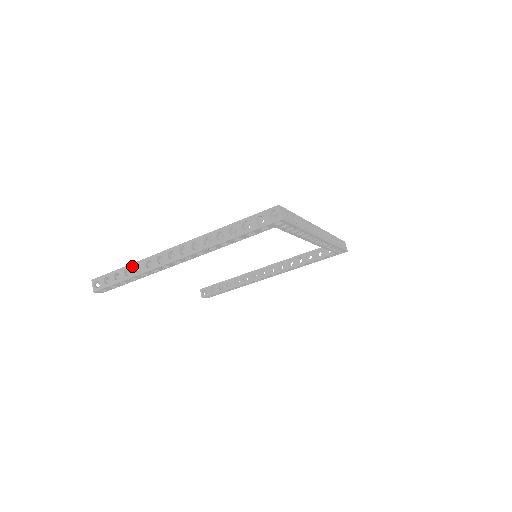
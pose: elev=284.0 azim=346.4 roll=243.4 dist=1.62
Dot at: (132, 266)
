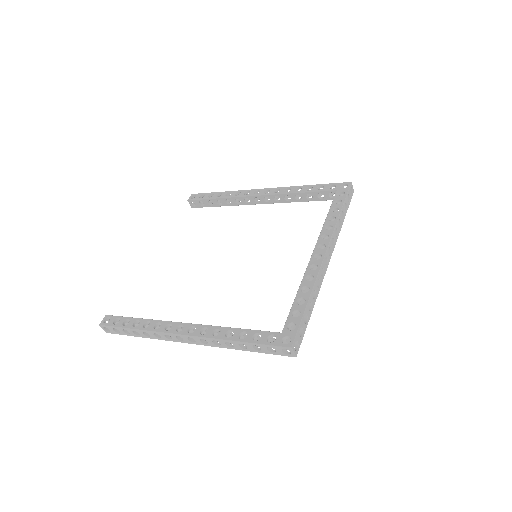
Dot at: (139, 332)
